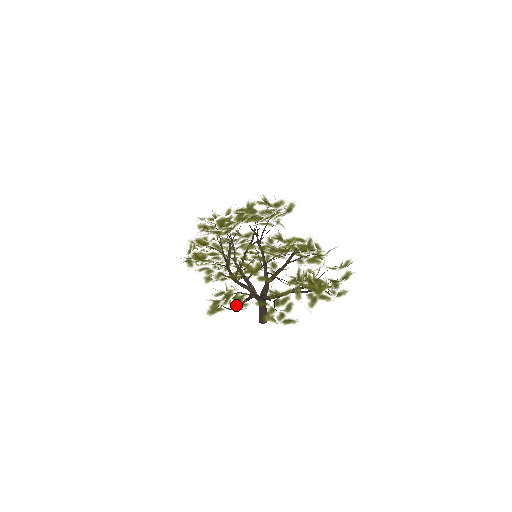
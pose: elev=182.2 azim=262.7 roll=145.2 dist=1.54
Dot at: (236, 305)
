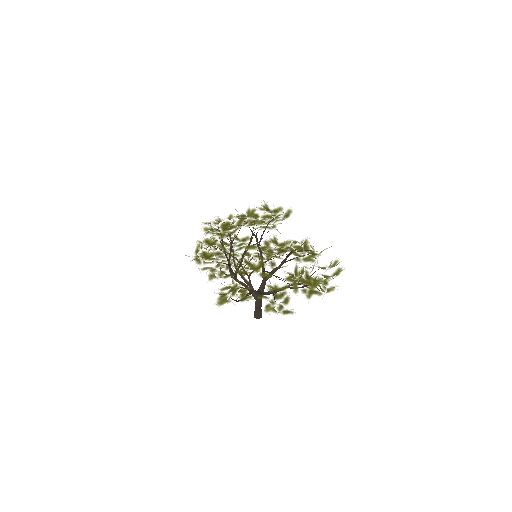
Dot at: (241, 297)
